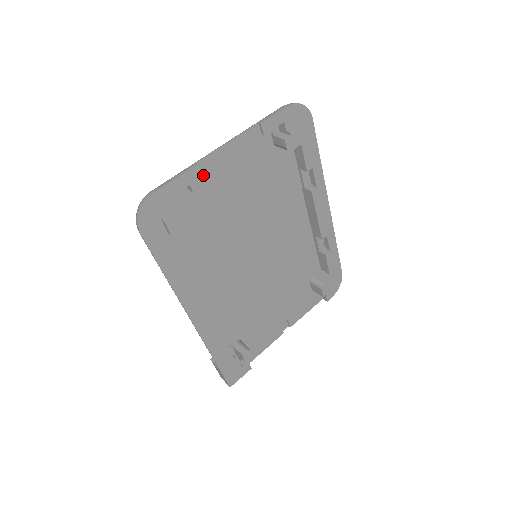
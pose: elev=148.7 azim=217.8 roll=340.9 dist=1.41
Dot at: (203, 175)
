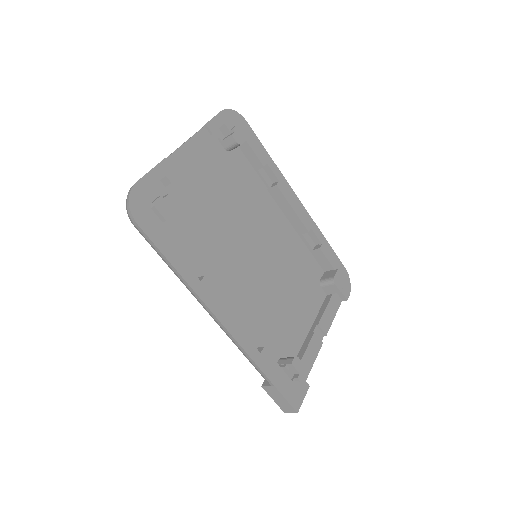
Dot at: (174, 169)
